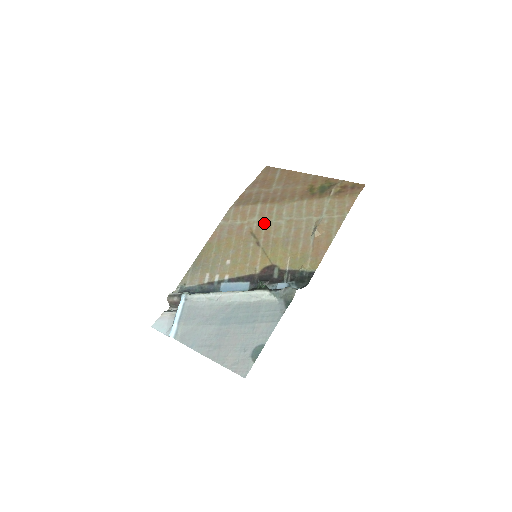
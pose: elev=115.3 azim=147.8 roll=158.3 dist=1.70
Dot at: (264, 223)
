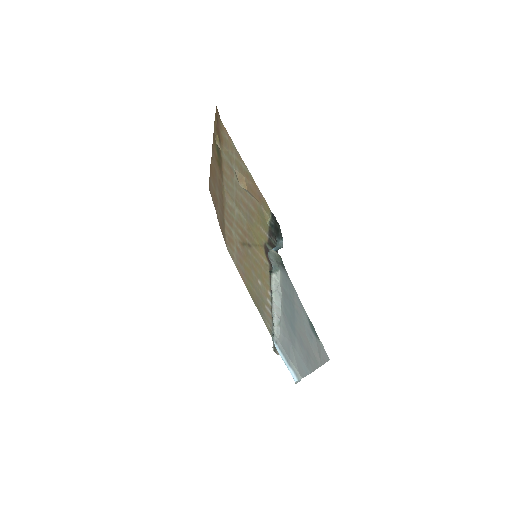
Dot at: (236, 228)
